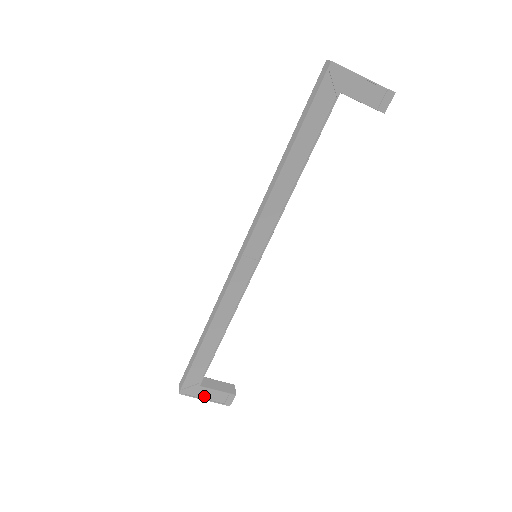
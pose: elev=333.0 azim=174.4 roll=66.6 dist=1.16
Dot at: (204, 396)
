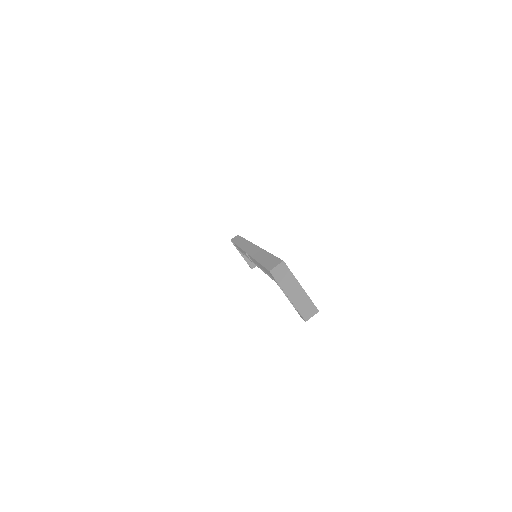
Dot at: occluded
